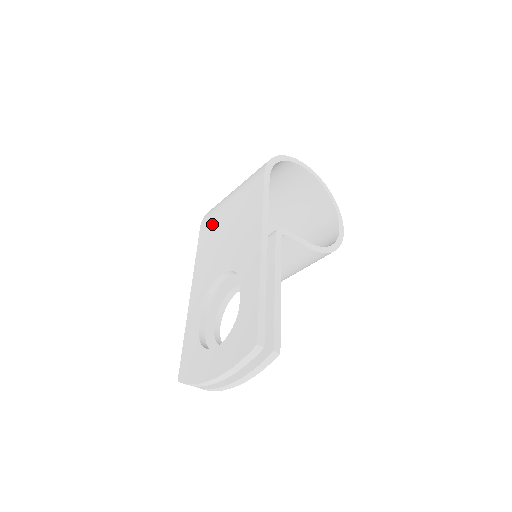
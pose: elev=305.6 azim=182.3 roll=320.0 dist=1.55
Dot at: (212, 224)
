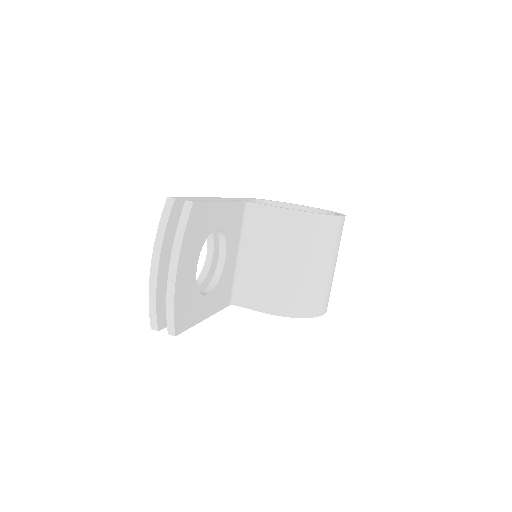
Dot at: occluded
